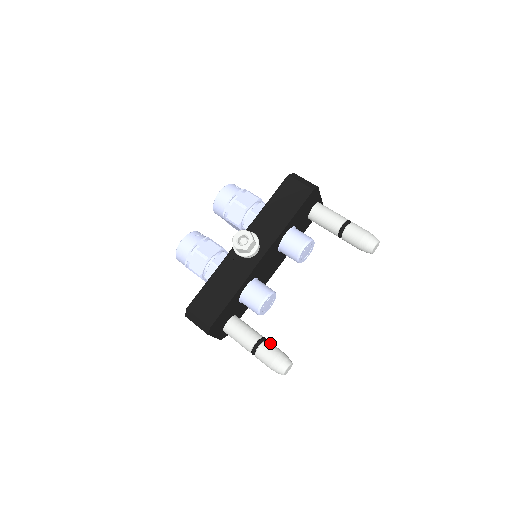
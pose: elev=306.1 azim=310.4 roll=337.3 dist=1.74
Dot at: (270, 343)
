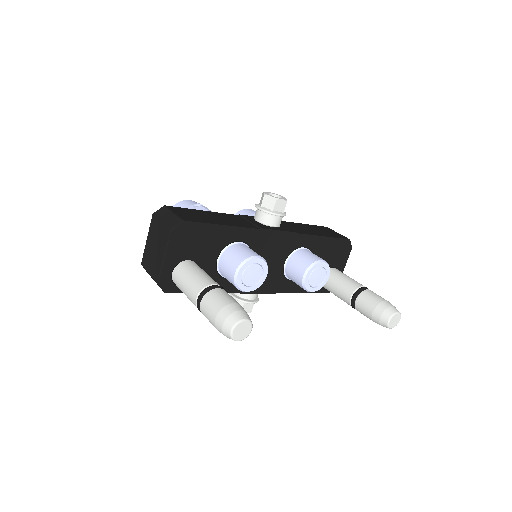
Dot at: occluded
